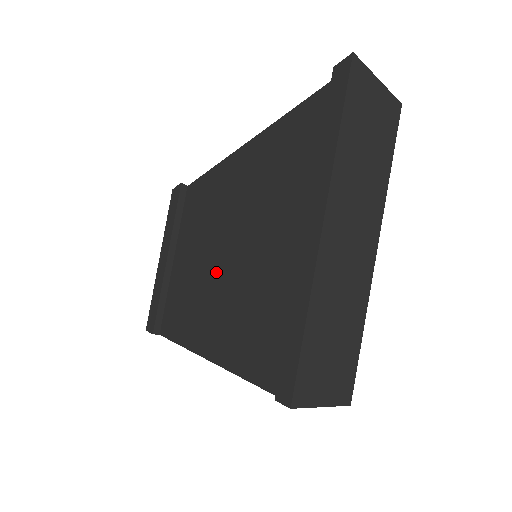
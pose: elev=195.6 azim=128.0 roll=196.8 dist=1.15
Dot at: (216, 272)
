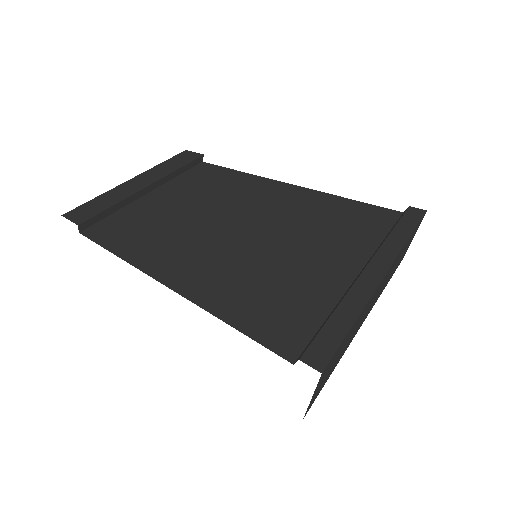
Dot at: (224, 235)
